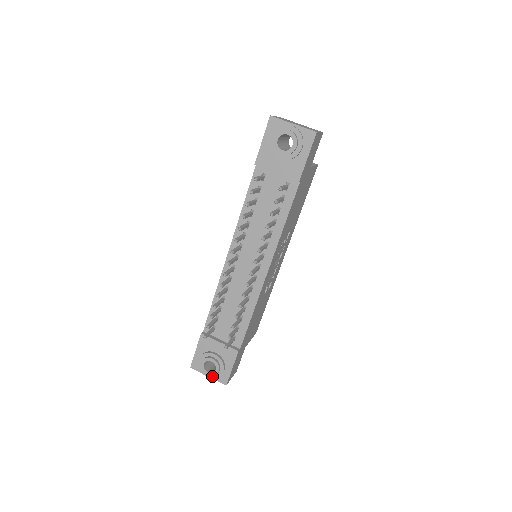
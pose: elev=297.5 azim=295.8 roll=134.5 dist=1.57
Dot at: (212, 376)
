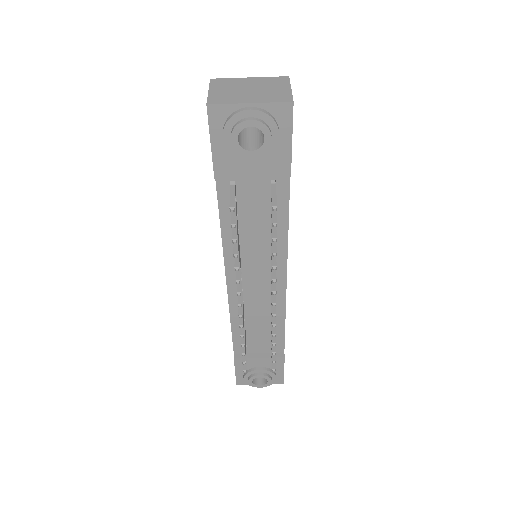
Dot at: (265, 385)
